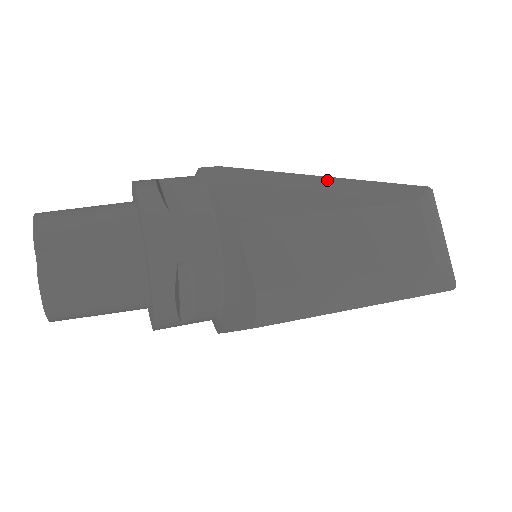
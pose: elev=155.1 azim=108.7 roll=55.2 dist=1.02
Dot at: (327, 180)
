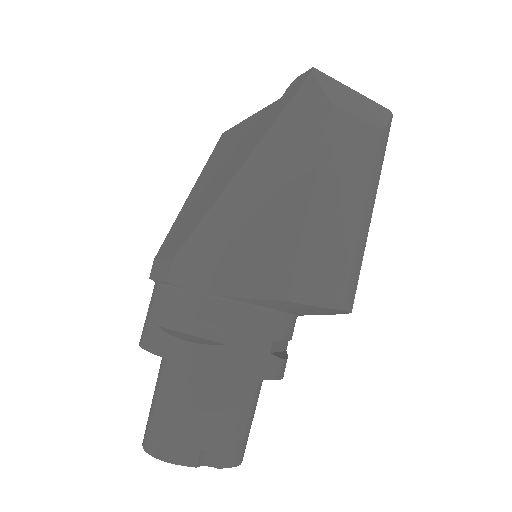
Dot at: (252, 167)
